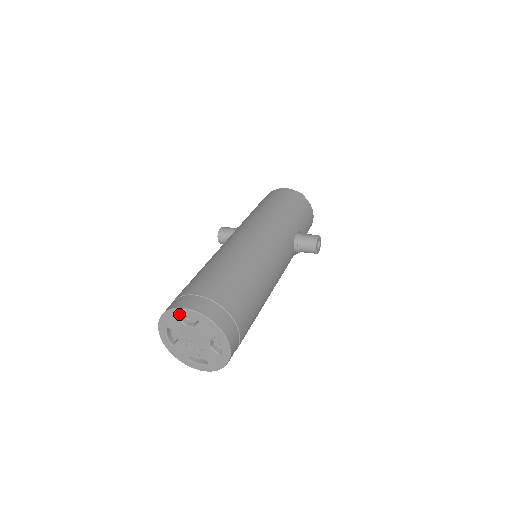
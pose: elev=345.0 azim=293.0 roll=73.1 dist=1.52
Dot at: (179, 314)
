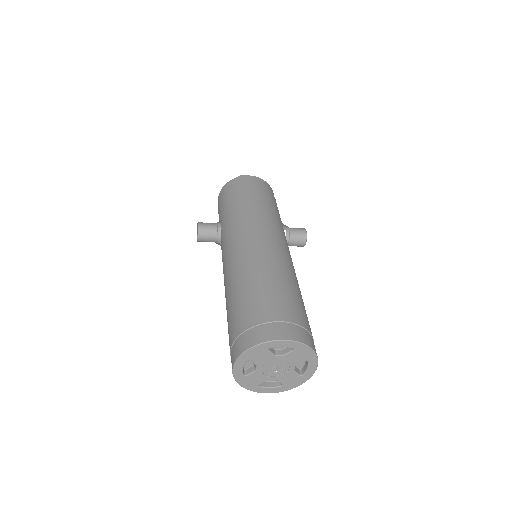
Dot at: (272, 346)
